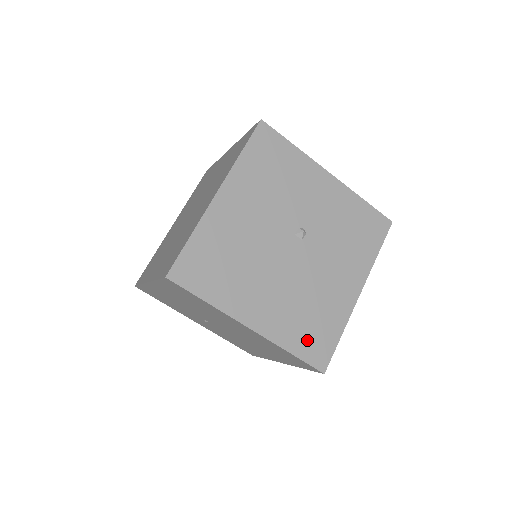
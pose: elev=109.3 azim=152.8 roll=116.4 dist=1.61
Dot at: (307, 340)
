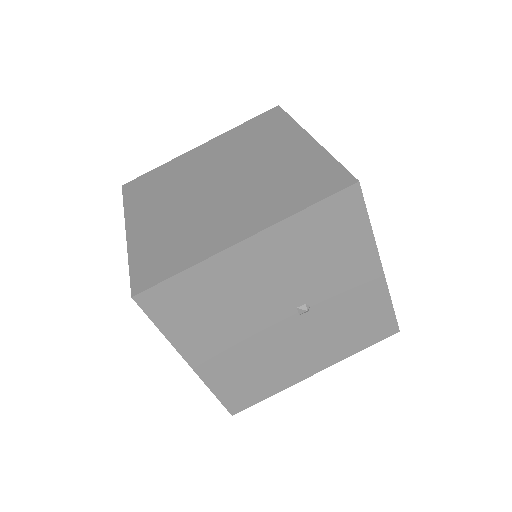
Dot at: (237, 390)
